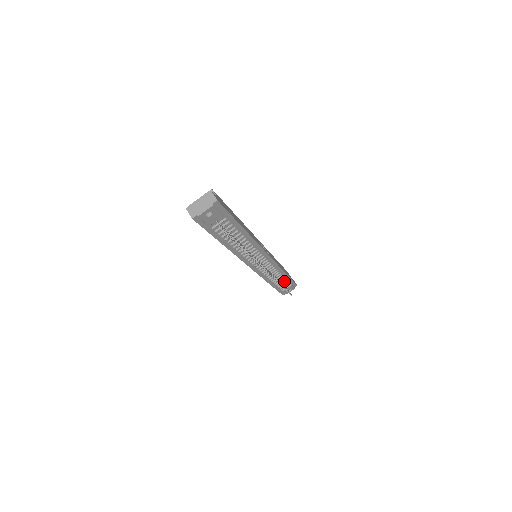
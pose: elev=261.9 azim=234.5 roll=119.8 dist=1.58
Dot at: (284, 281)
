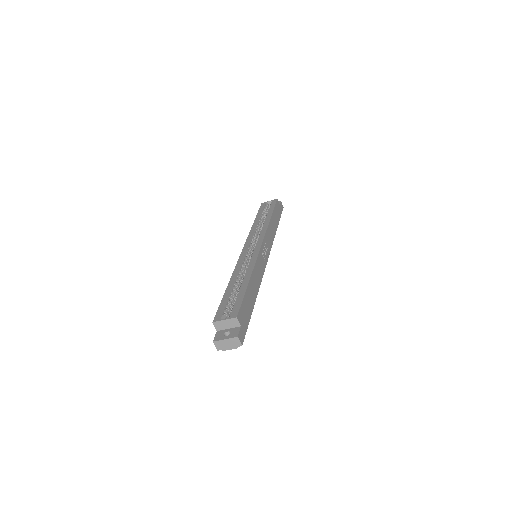
Dot at: occluded
